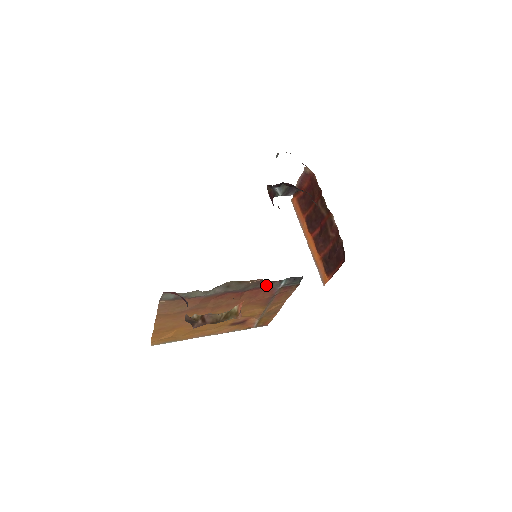
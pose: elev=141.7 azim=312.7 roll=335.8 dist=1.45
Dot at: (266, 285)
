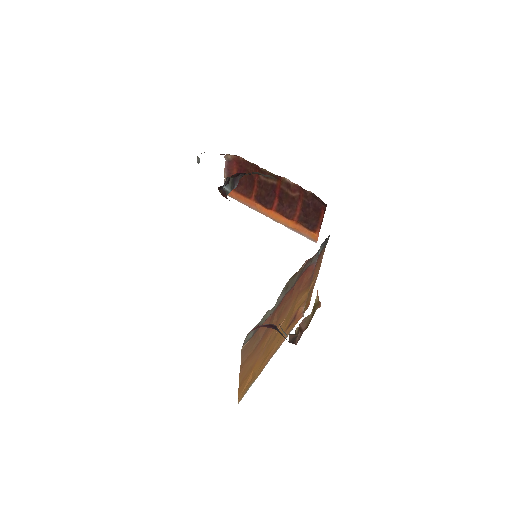
Dot at: (309, 264)
